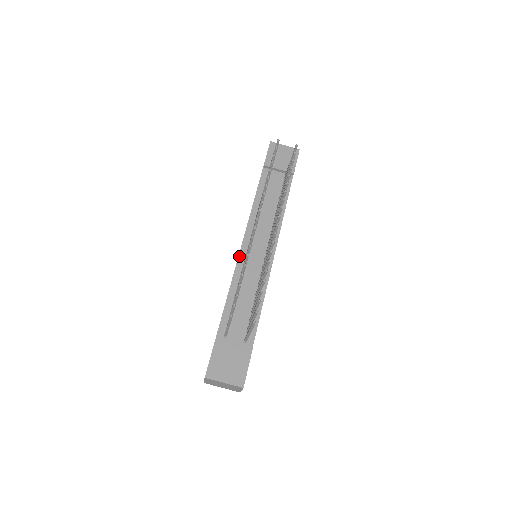
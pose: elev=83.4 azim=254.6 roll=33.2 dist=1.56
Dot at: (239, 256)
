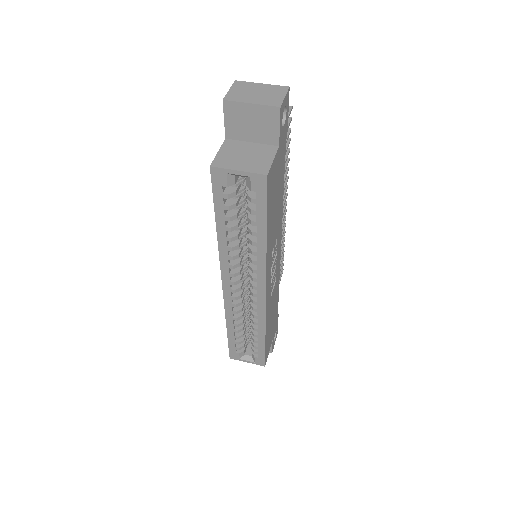
Dot at: occluded
